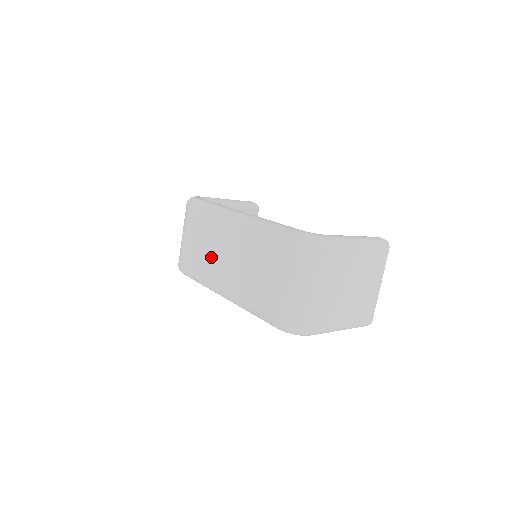
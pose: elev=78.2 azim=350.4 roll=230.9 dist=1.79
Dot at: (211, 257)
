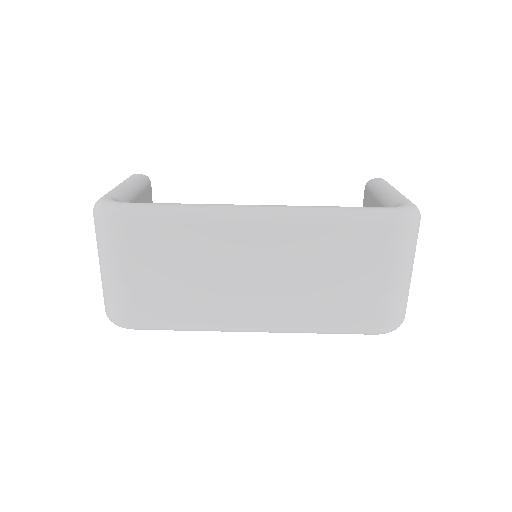
Dot at: (214, 288)
